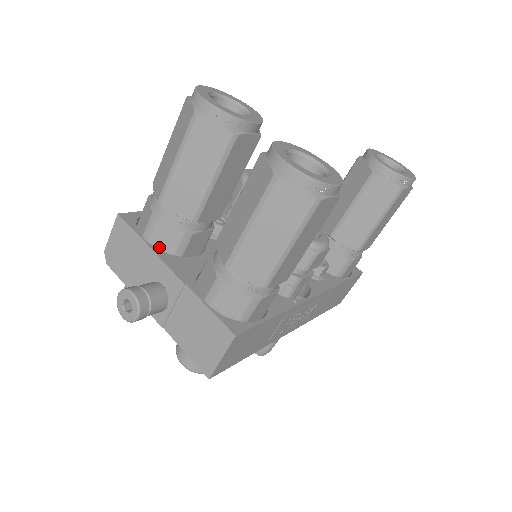
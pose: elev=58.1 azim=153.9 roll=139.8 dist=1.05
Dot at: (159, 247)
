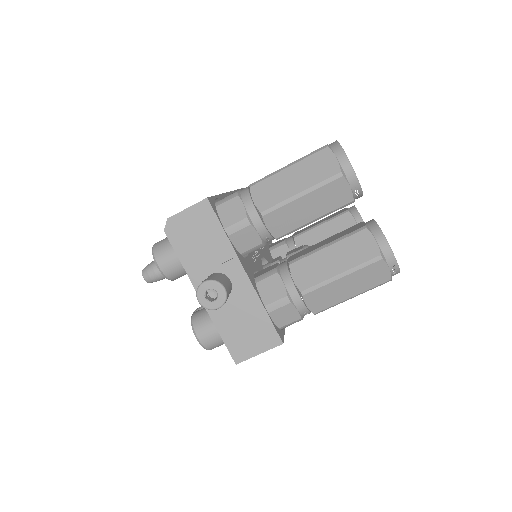
Dot at: (233, 244)
